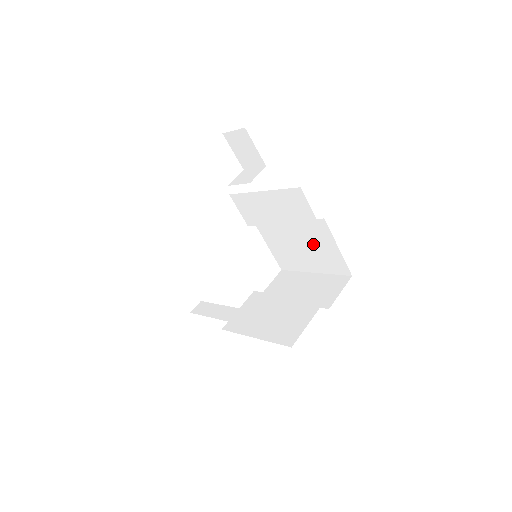
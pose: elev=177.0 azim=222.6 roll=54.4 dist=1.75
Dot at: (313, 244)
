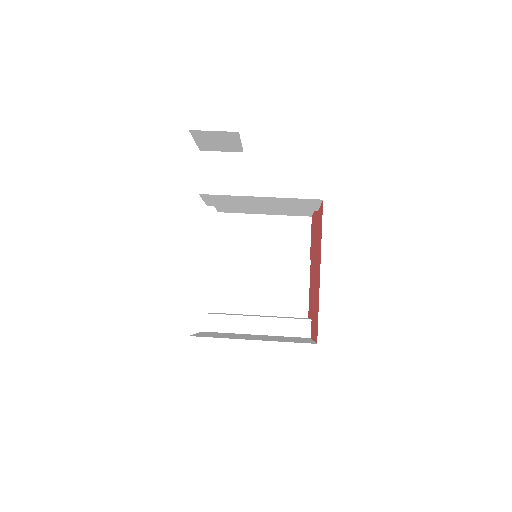
Dot at: occluded
